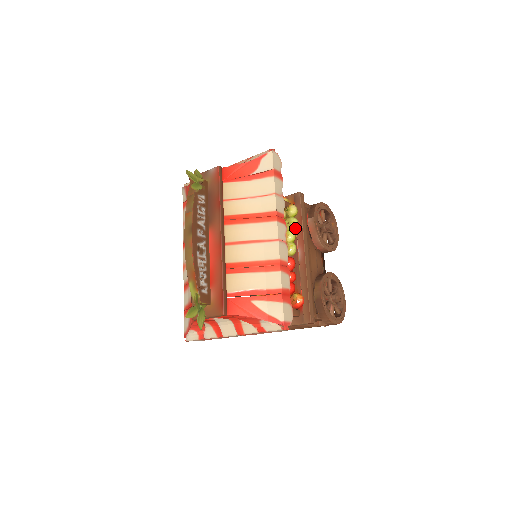
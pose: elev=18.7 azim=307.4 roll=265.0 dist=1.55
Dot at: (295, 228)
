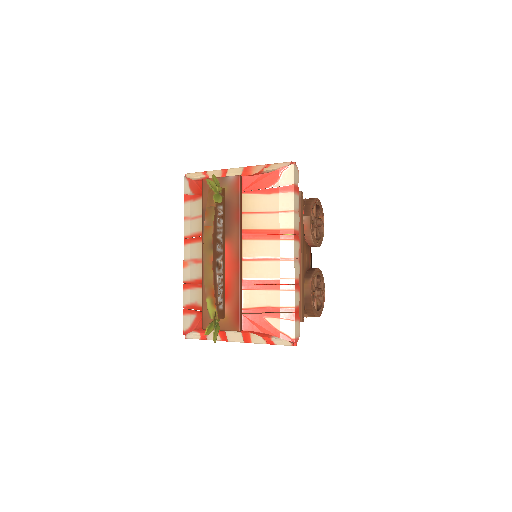
Dot at: occluded
